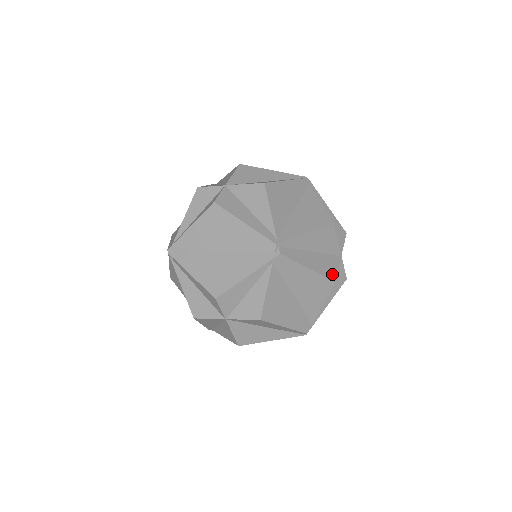
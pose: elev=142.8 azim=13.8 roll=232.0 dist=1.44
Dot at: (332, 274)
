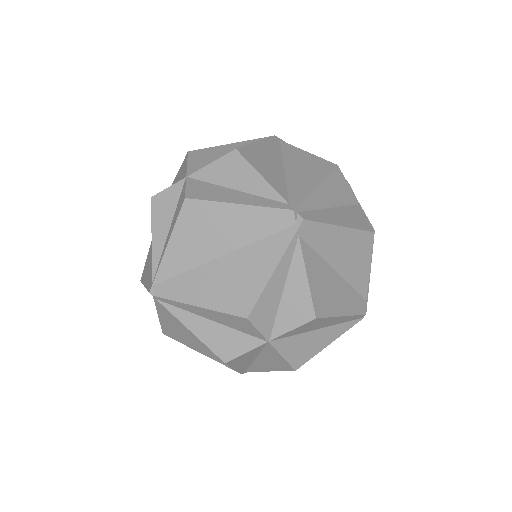
Dot at: (365, 225)
